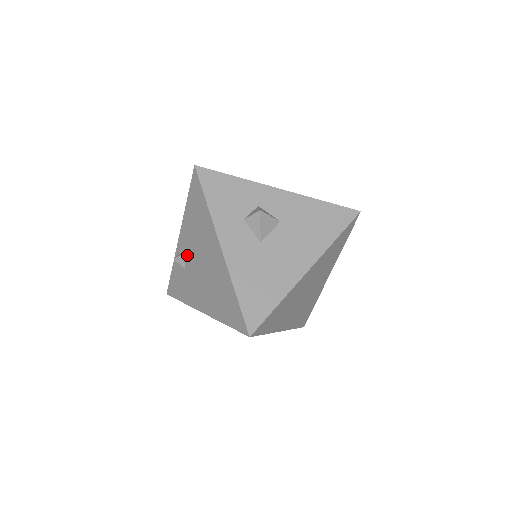
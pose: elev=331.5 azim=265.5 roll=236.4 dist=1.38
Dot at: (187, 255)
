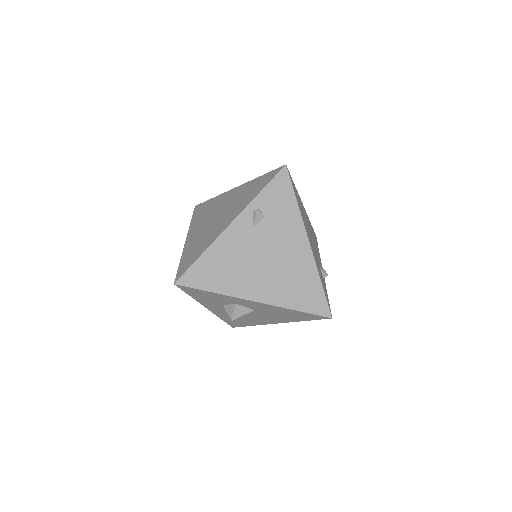
Dot at: occluded
